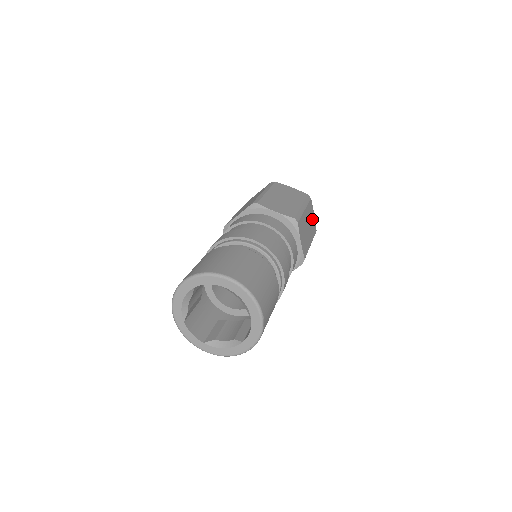
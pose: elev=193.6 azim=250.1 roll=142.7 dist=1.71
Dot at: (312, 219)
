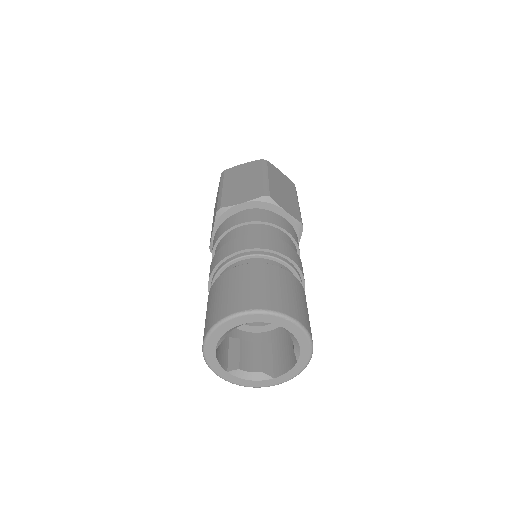
Dot at: occluded
